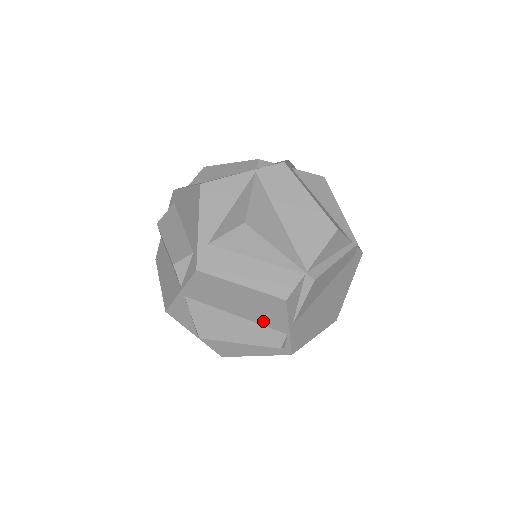
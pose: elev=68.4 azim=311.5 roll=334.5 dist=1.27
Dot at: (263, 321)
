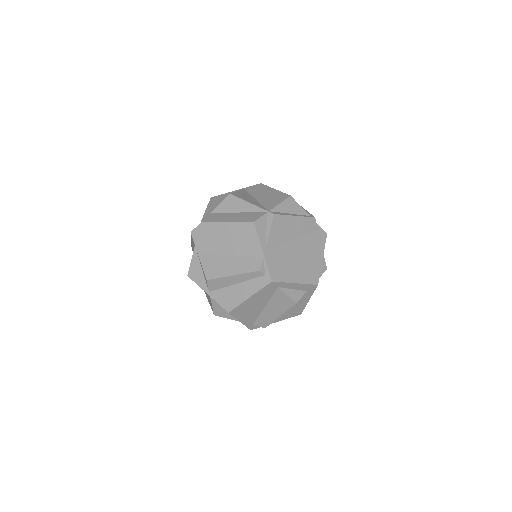
Dot at: (246, 252)
